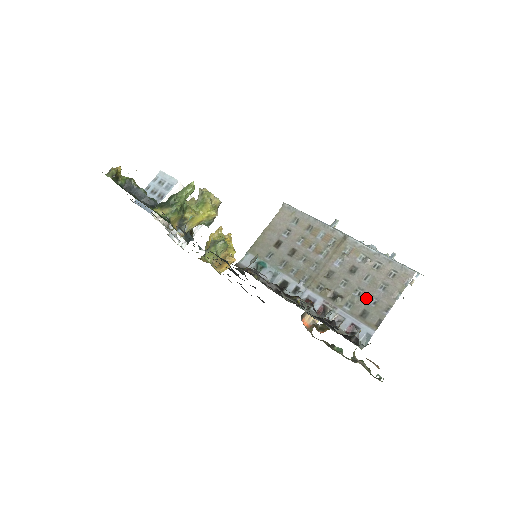
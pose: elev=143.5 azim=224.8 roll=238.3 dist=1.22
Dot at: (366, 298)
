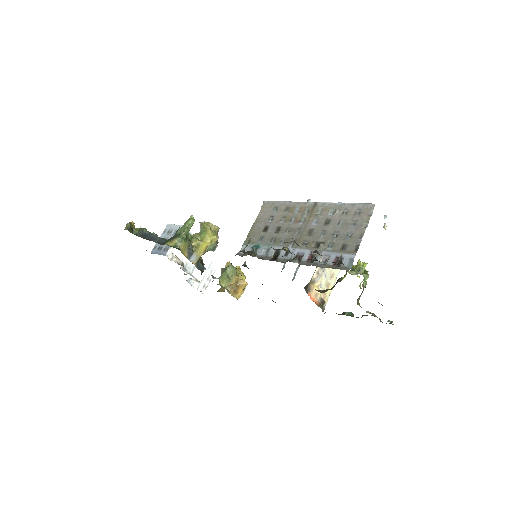
Dot at: (342, 236)
